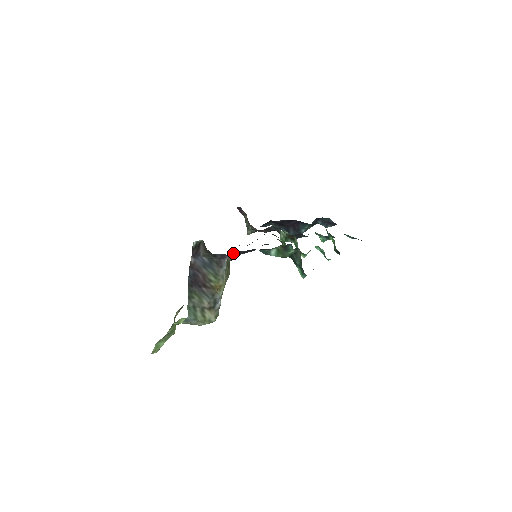
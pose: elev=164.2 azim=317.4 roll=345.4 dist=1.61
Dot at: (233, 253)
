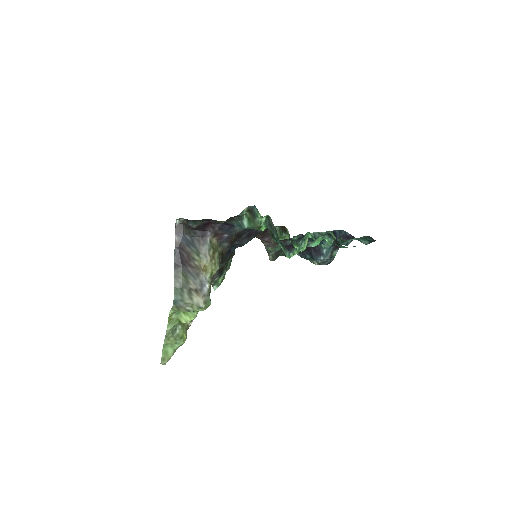
Dot at: (211, 229)
